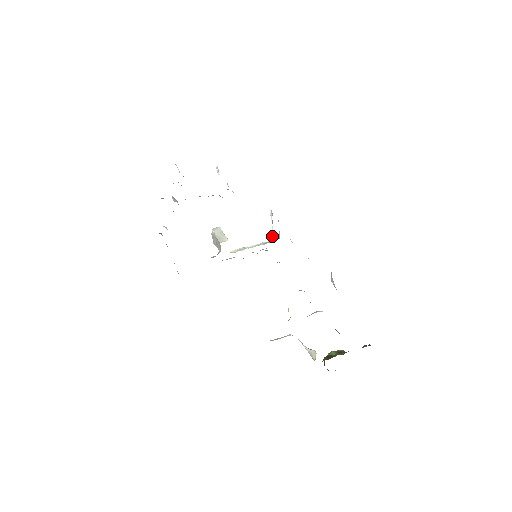
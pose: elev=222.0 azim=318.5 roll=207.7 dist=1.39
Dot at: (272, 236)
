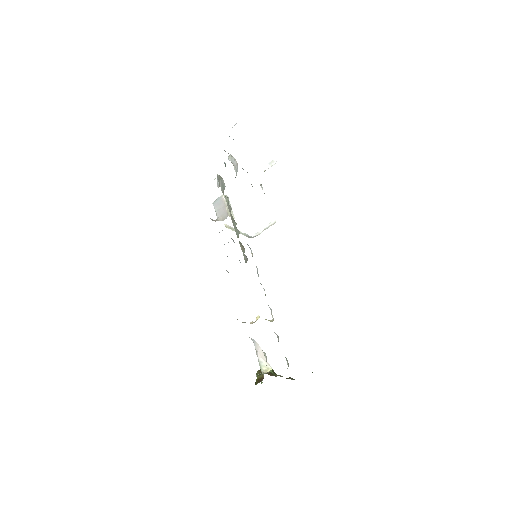
Dot at: (255, 234)
